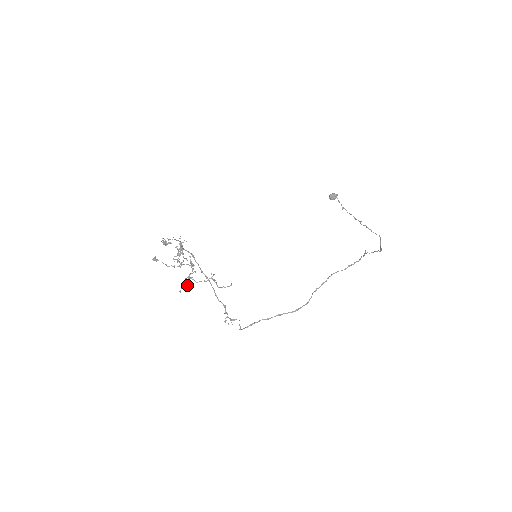
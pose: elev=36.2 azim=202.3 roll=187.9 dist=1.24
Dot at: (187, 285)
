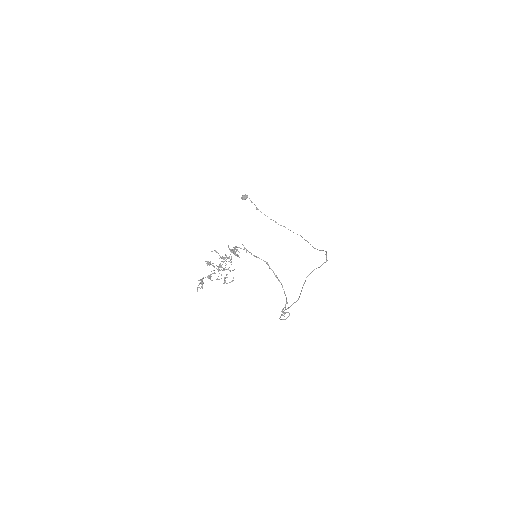
Dot at: (202, 284)
